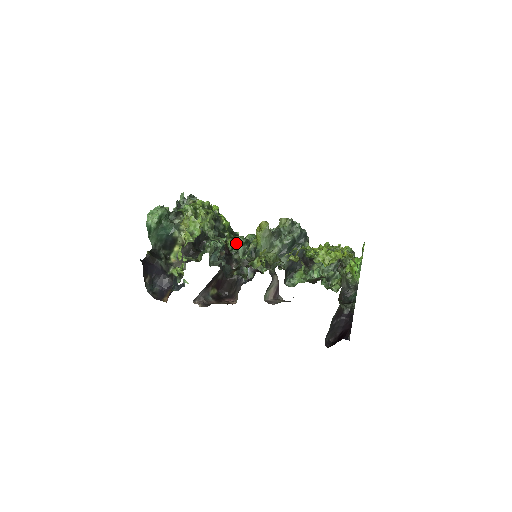
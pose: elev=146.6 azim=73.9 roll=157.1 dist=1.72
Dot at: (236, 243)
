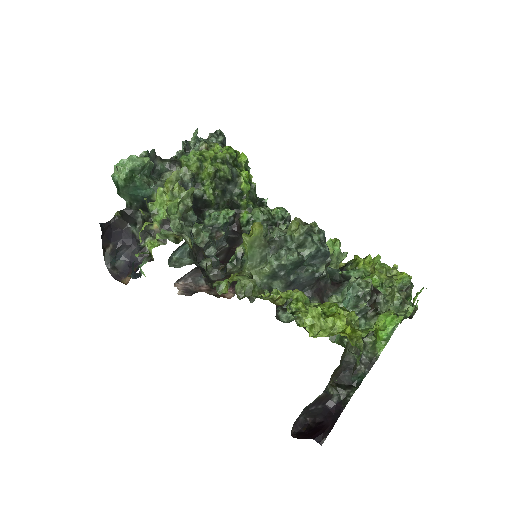
Dot at: (253, 218)
